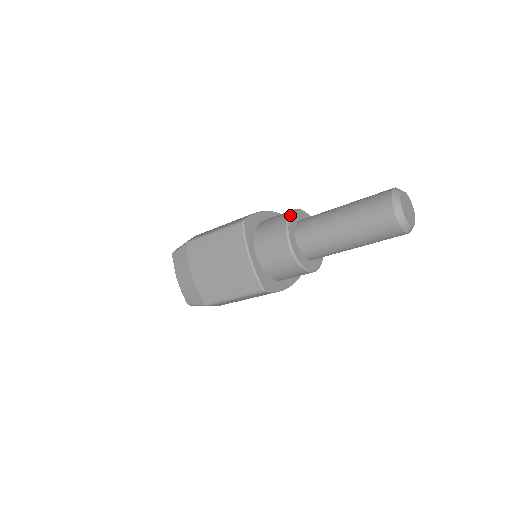
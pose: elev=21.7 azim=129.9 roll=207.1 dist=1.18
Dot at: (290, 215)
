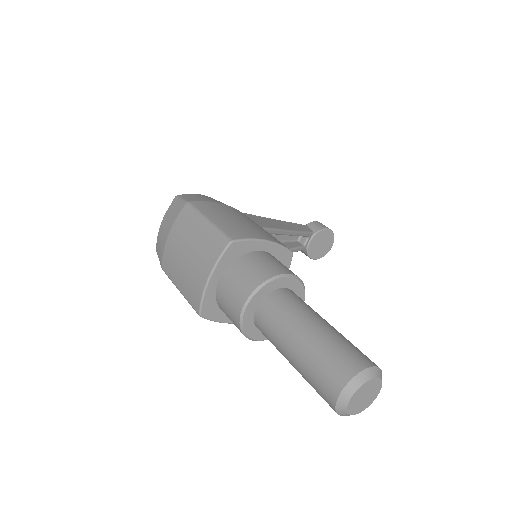
Dot at: (274, 278)
